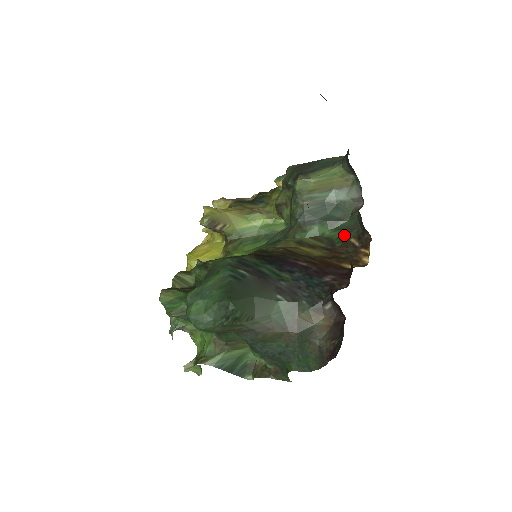
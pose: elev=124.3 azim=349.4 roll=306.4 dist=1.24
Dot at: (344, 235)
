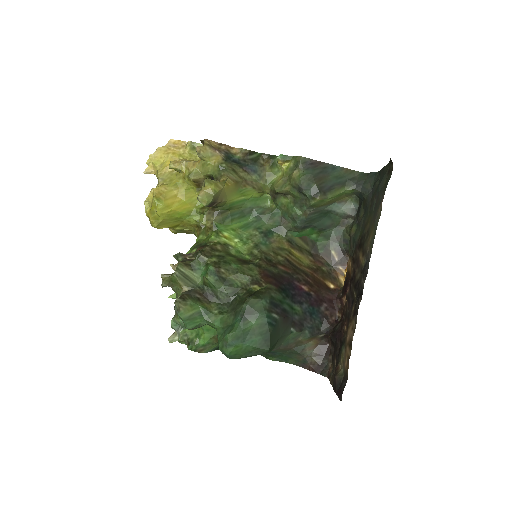
Dot at: (327, 243)
